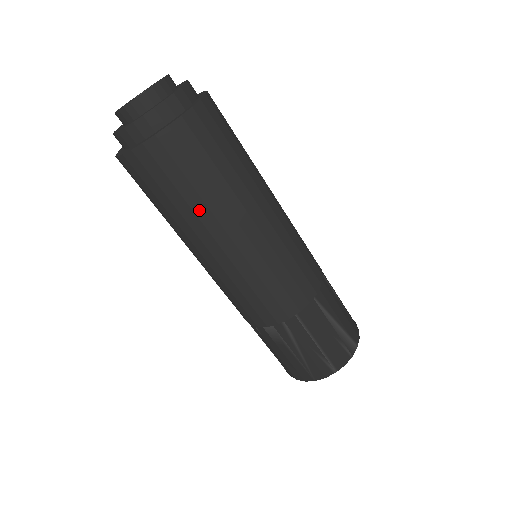
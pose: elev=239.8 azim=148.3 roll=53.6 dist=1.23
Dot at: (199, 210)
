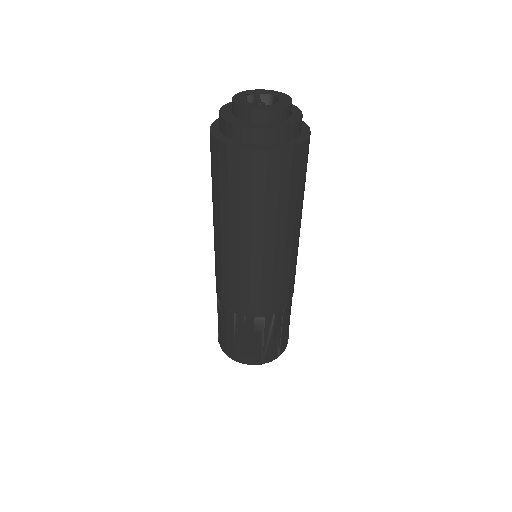
Dot at: (281, 214)
